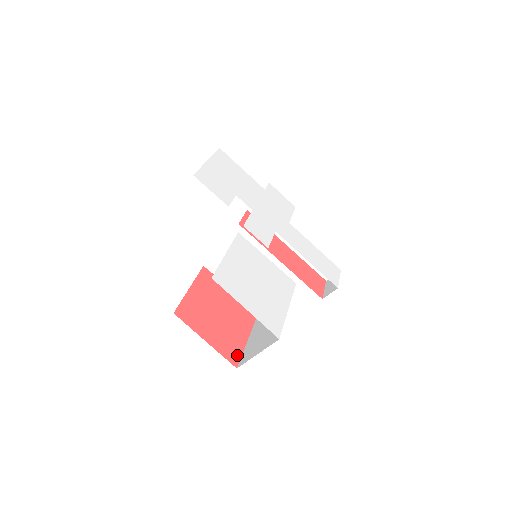
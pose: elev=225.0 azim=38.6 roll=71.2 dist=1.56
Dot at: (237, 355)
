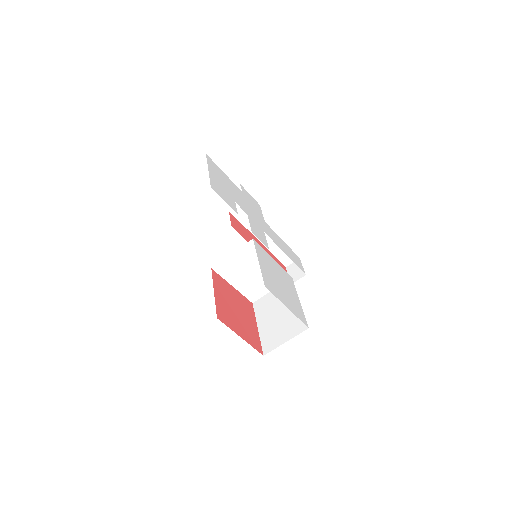
Dot at: (259, 344)
